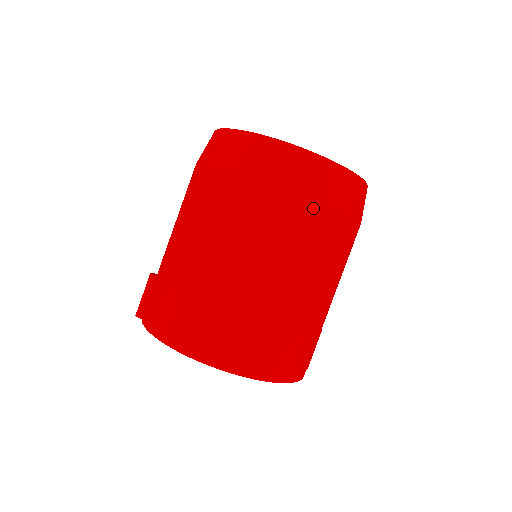
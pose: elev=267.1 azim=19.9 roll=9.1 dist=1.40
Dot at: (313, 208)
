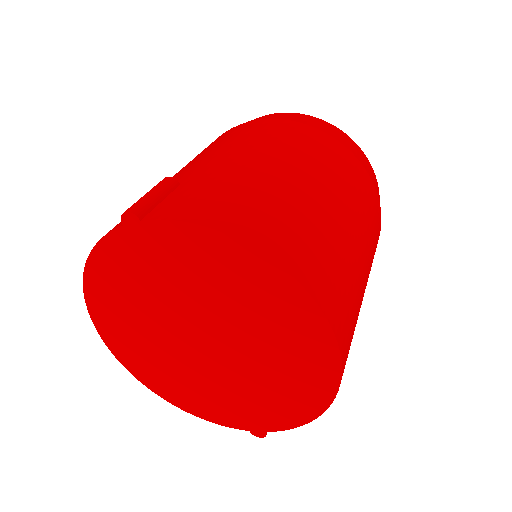
Dot at: (379, 217)
